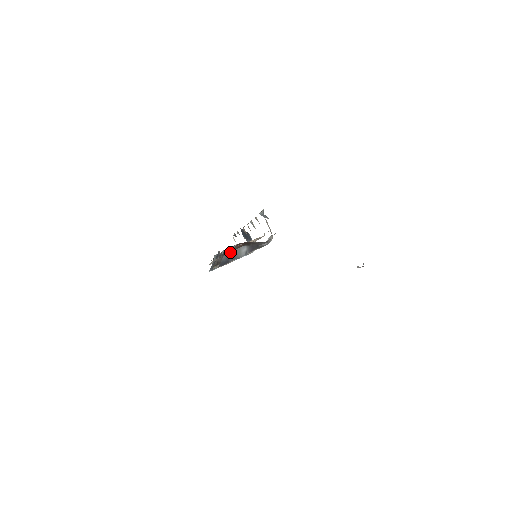
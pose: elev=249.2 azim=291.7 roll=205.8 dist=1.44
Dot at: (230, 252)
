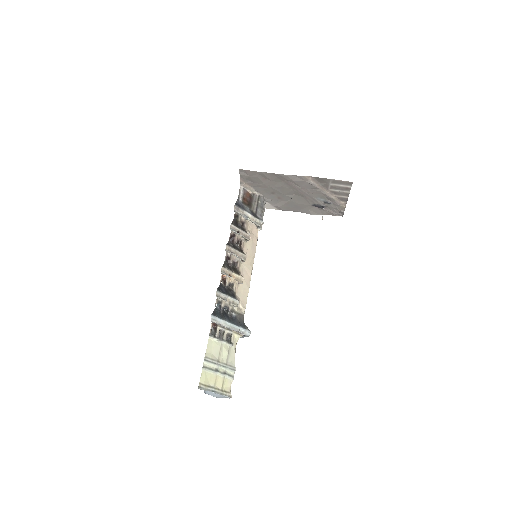
Dot at: (240, 203)
